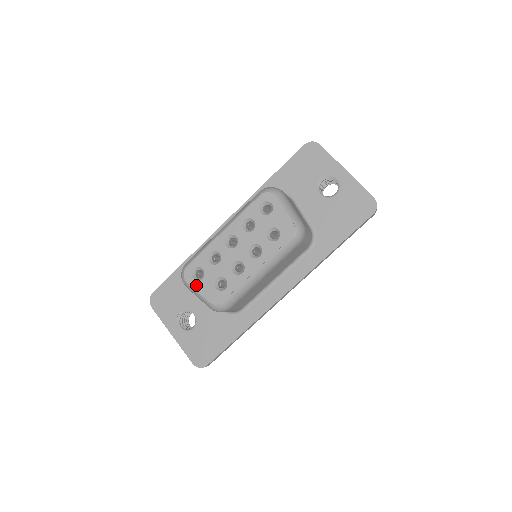
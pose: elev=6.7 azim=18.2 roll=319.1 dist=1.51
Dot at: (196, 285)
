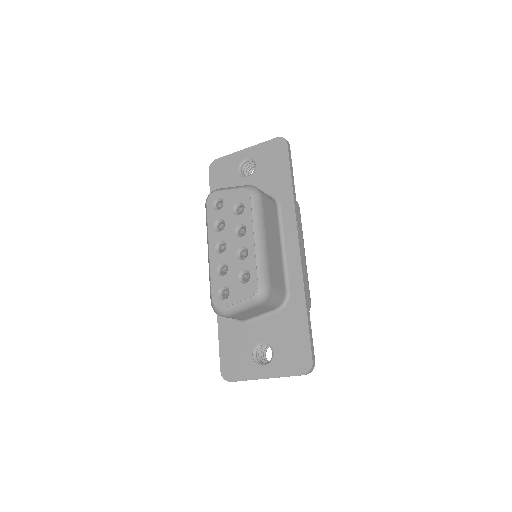
Dot at: (230, 301)
